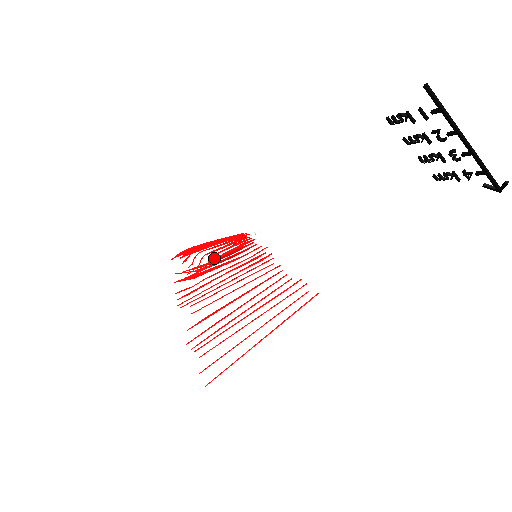
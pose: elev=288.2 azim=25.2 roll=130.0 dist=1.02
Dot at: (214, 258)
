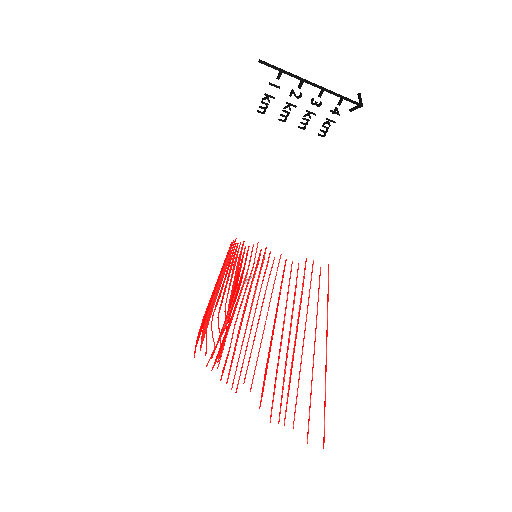
Dot at: occluded
